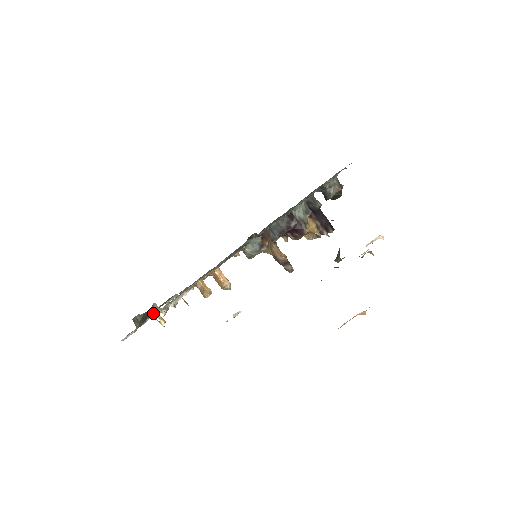
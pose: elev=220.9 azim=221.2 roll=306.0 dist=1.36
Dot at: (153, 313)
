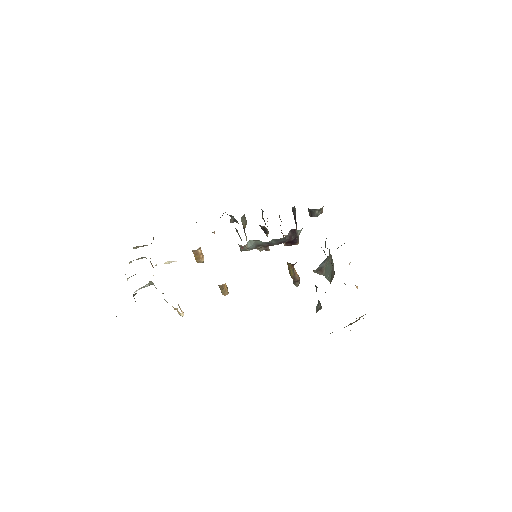
Dot at: (143, 287)
